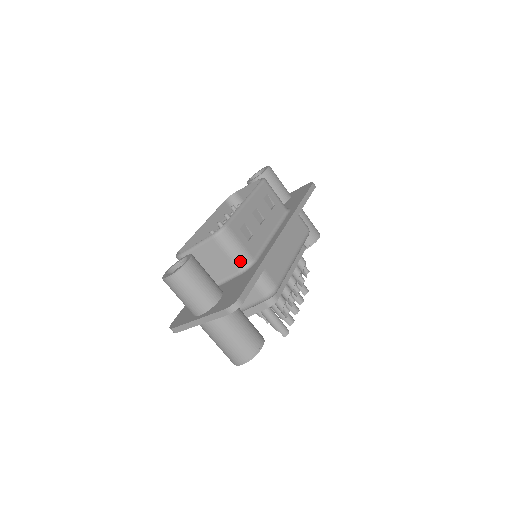
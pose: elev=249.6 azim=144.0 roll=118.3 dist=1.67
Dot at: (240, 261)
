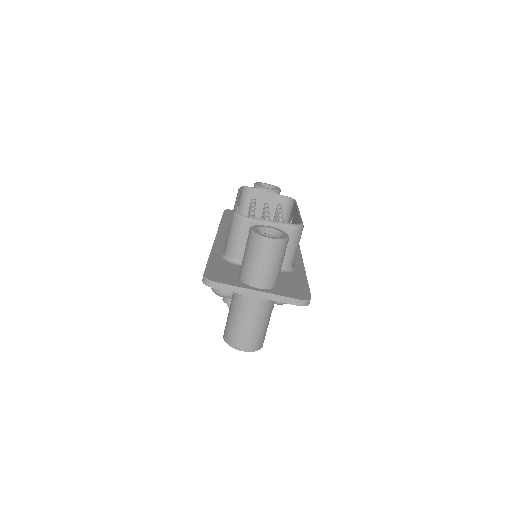
Dot at: (290, 260)
